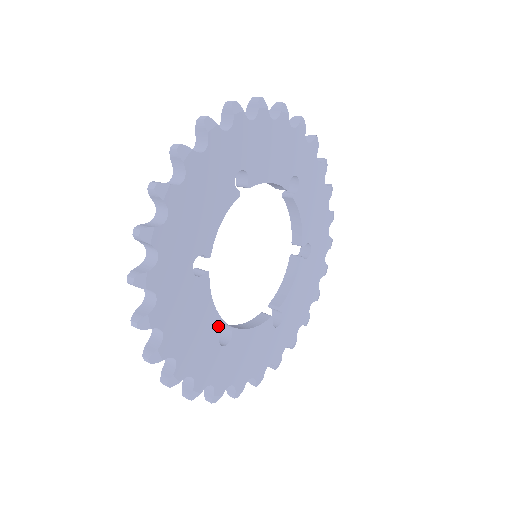
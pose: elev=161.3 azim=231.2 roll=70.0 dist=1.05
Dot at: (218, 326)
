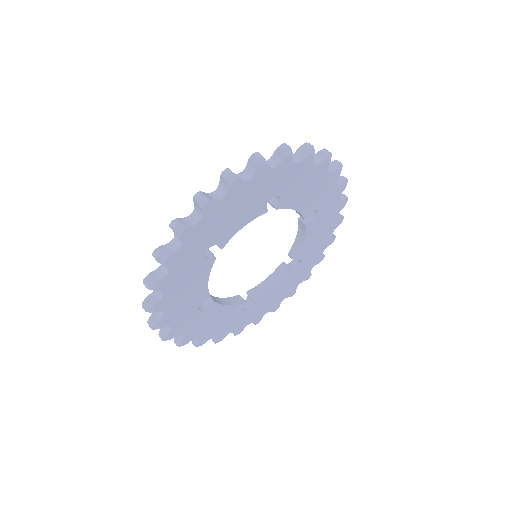
Dot at: (238, 308)
